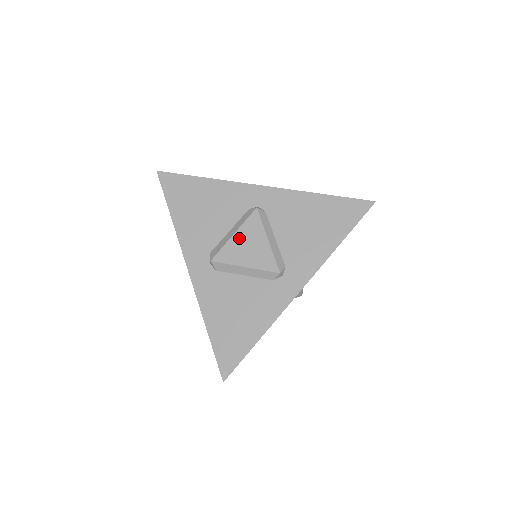
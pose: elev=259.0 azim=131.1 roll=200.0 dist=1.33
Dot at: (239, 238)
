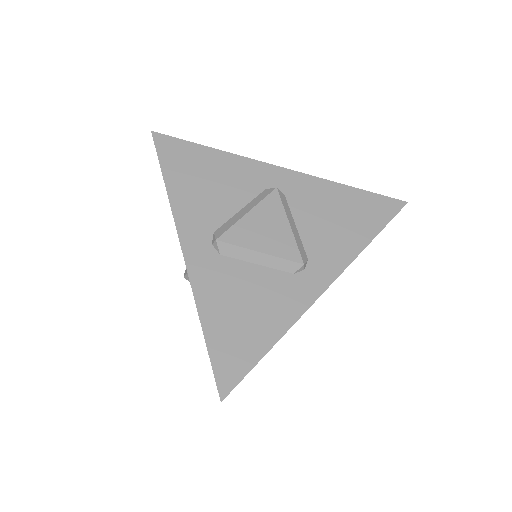
Dot at: (254, 218)
